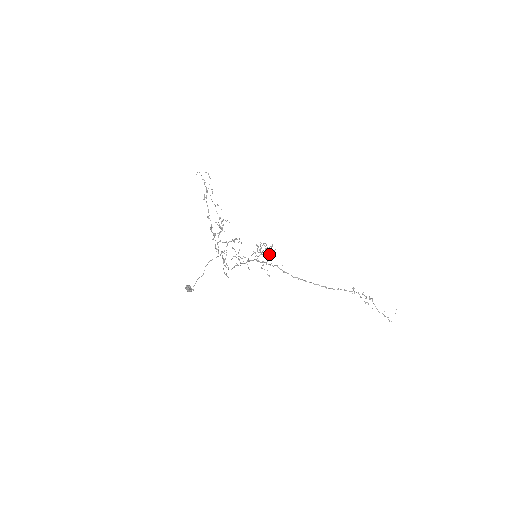
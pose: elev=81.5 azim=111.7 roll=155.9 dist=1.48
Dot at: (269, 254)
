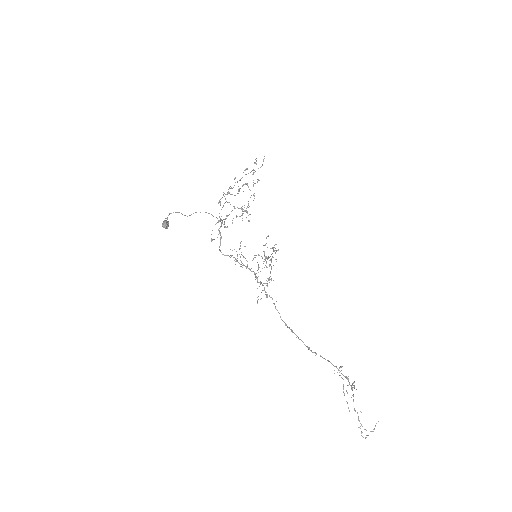
Dot at: (271, 266)
